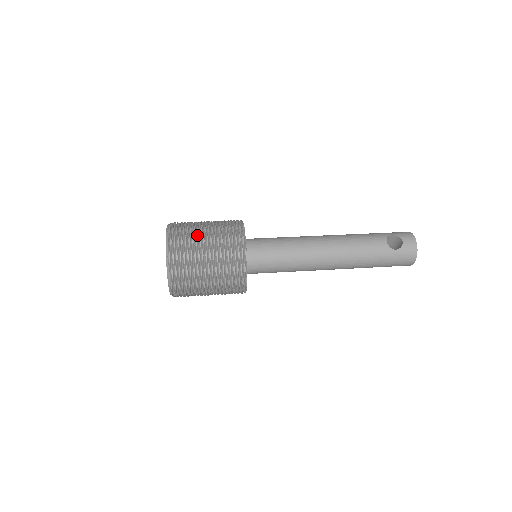
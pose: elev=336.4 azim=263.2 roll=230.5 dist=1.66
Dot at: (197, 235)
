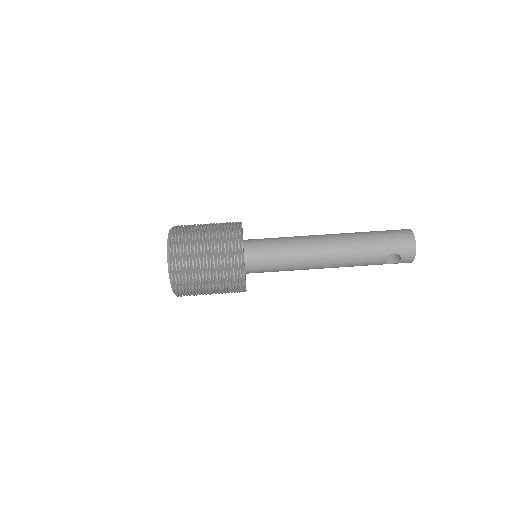
Dot at: (200, 283)
